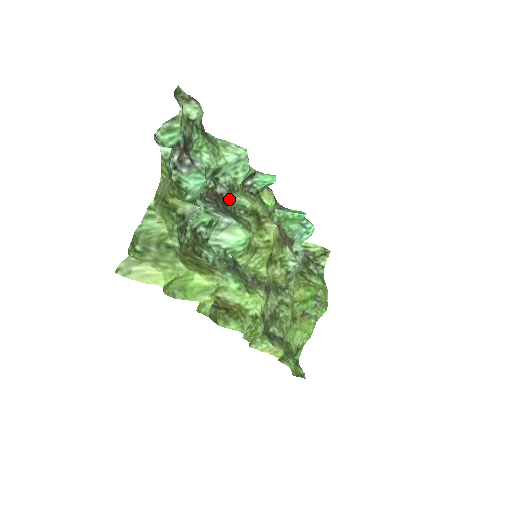
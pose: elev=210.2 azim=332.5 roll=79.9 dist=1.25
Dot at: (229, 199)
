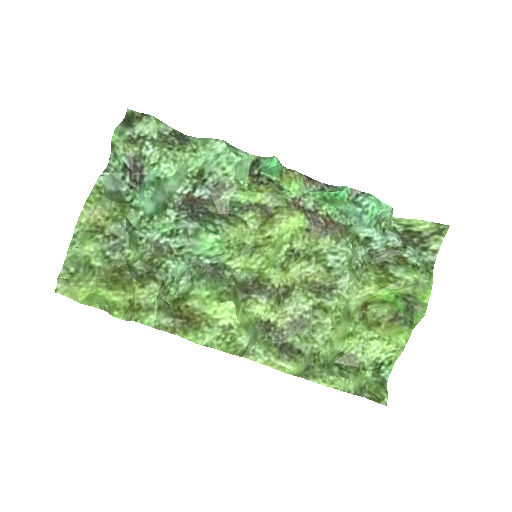
Dot at: (216, 199)
